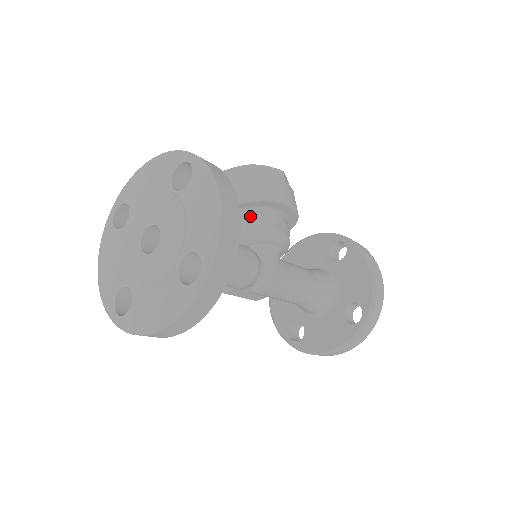
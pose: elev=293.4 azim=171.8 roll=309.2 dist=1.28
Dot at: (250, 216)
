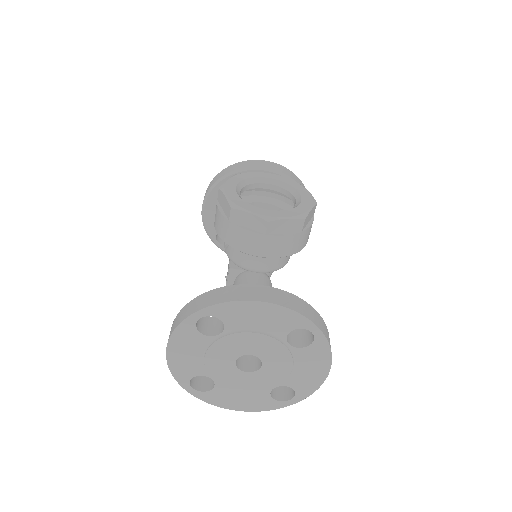
Dot at: occluded
